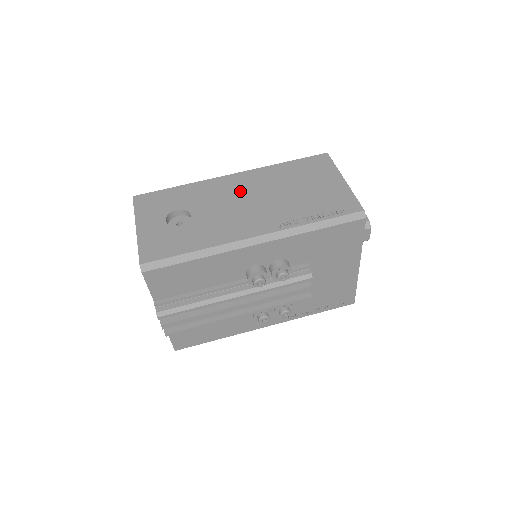
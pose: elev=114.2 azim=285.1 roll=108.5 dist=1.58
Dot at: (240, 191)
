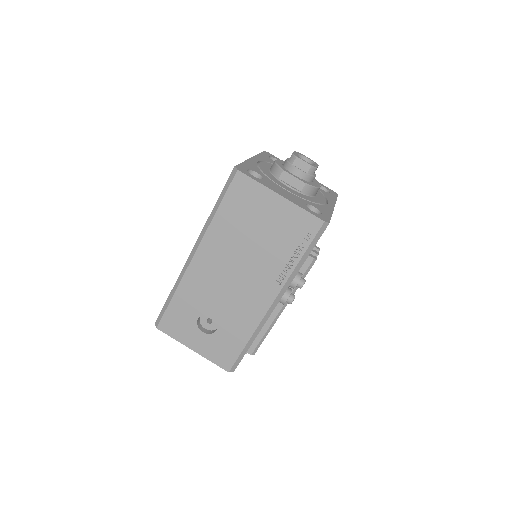
Dot at: (218, 270)
